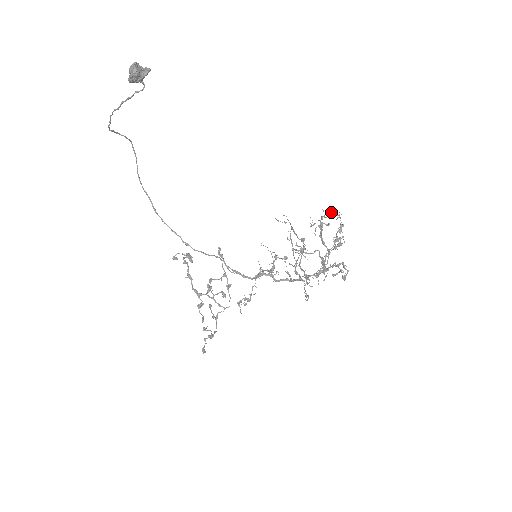
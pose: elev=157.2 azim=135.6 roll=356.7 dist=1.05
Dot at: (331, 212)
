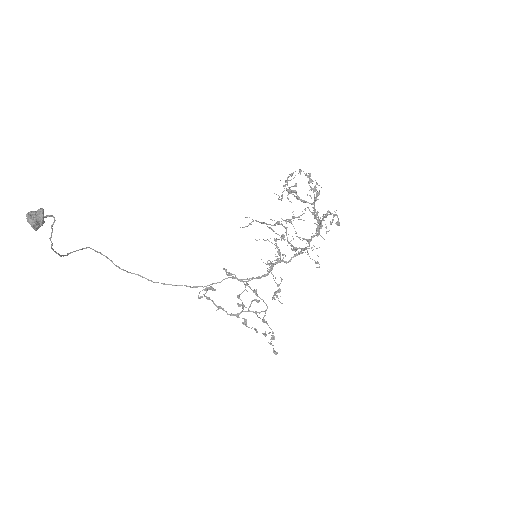
Dot at: (287, 177)
